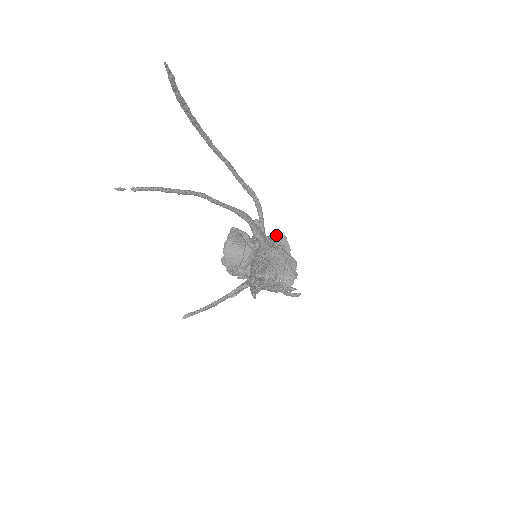
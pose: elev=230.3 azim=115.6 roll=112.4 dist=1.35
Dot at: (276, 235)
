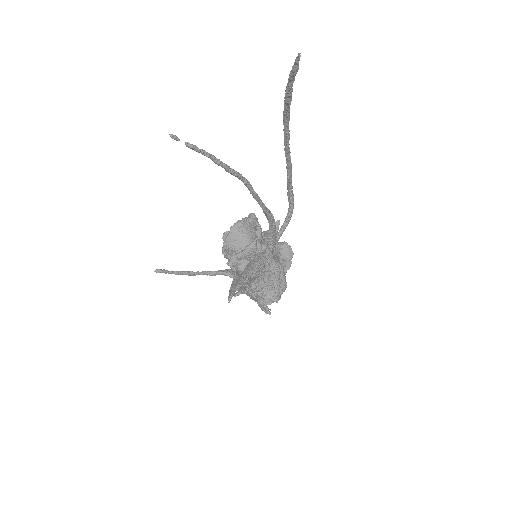
Dot at: (286, 247)
